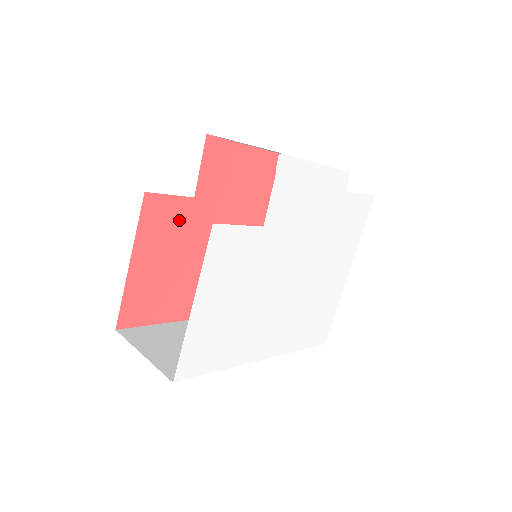
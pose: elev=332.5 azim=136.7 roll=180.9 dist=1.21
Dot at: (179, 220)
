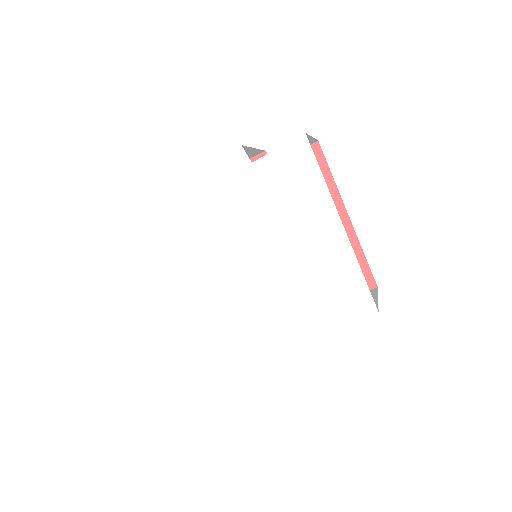
Dot at: occluded
